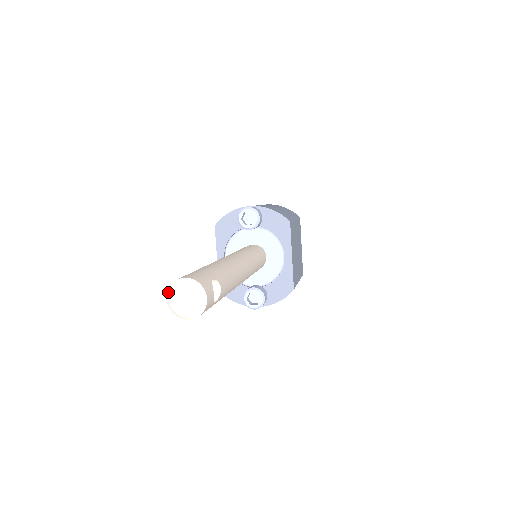
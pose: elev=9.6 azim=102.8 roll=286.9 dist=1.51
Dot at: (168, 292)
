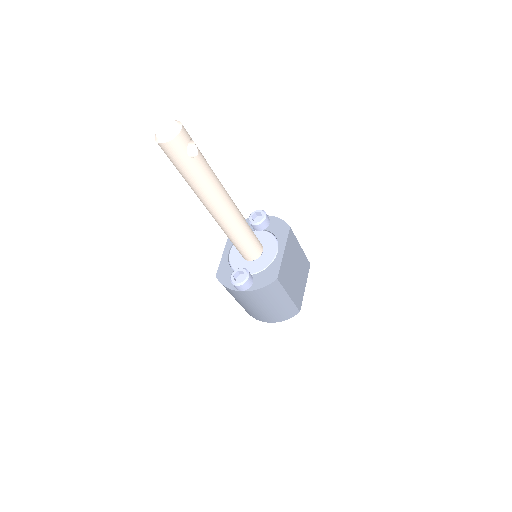
Dot at: (159, 128)
